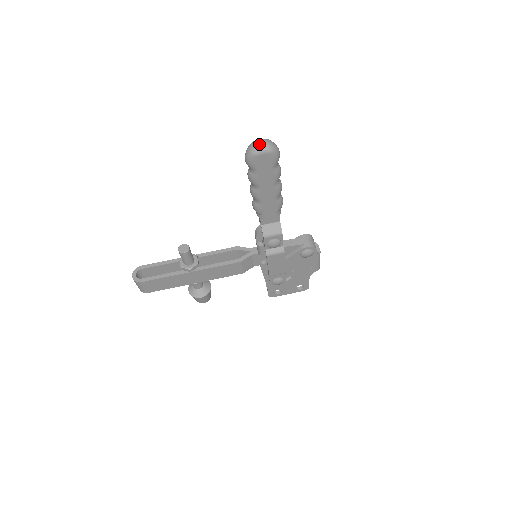
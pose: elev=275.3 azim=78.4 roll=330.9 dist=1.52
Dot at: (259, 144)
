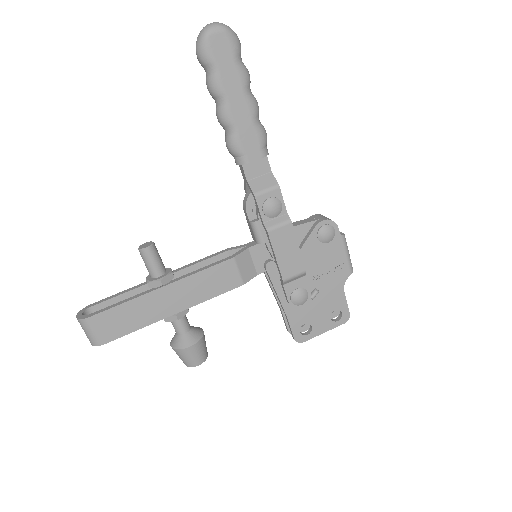
Dot at: (209, 24)
